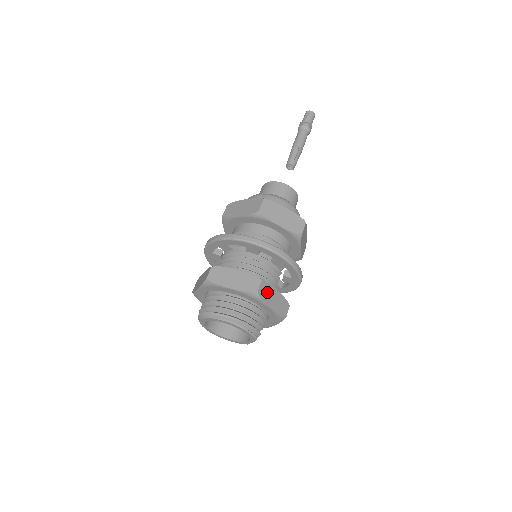
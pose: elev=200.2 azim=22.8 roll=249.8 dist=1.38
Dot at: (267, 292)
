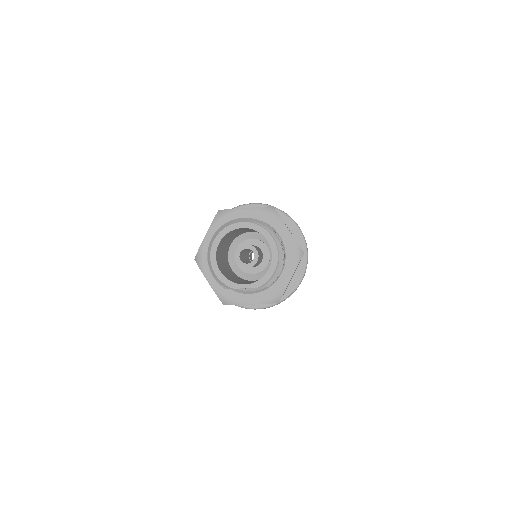
Dot at: occluded
